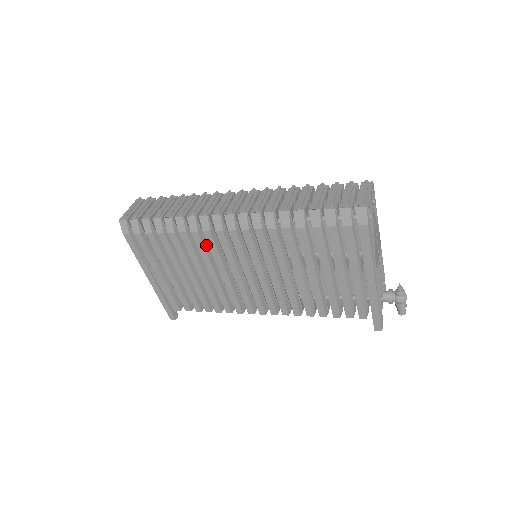
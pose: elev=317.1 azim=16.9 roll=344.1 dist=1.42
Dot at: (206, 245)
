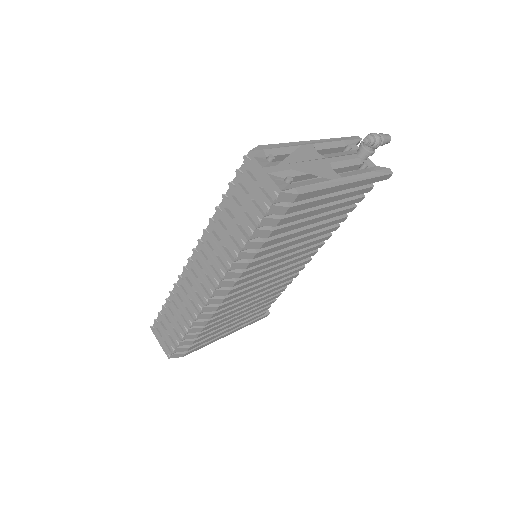
Dot at: occluded
